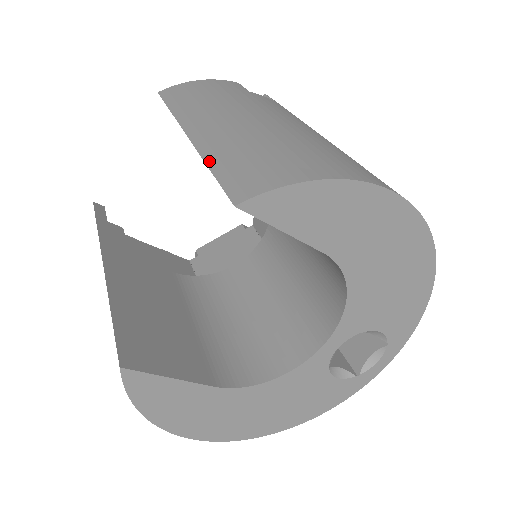
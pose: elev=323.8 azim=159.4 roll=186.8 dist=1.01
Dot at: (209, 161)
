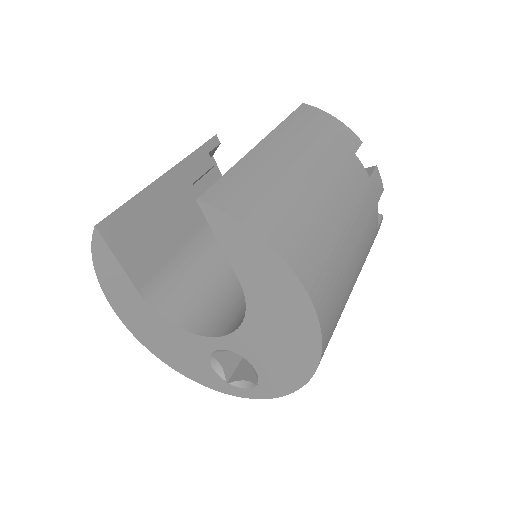
Dot at: (236, 167)
